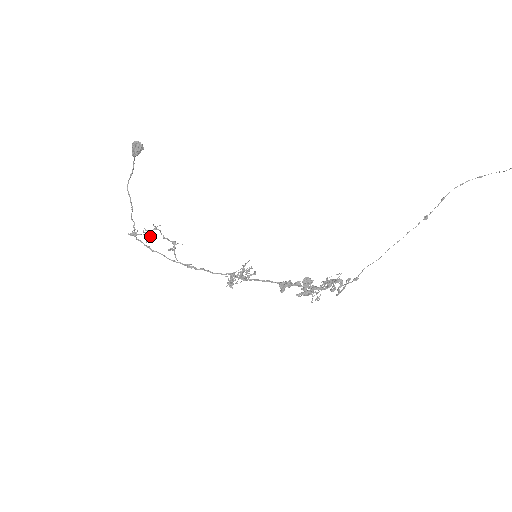
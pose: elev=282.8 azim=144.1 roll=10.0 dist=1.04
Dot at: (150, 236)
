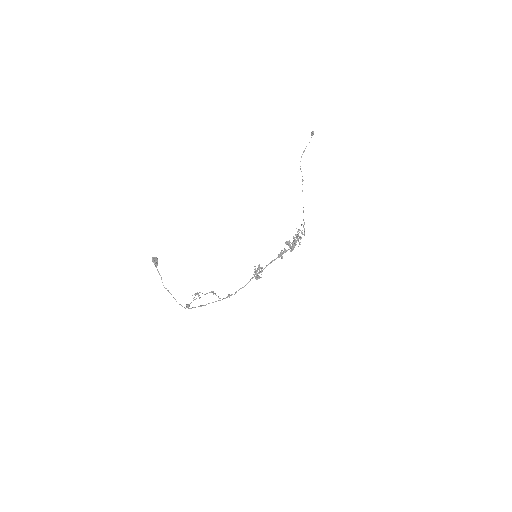
Dot at: occluded
